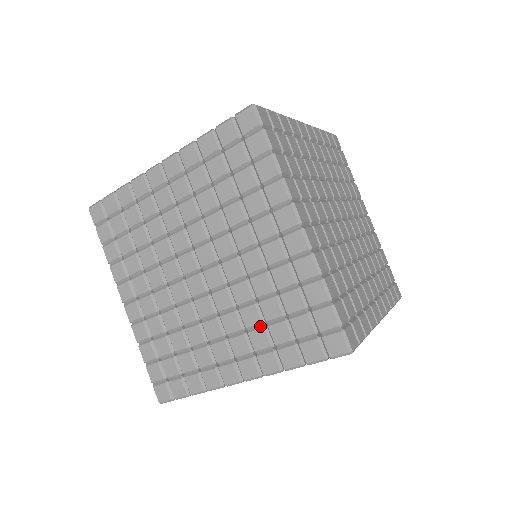
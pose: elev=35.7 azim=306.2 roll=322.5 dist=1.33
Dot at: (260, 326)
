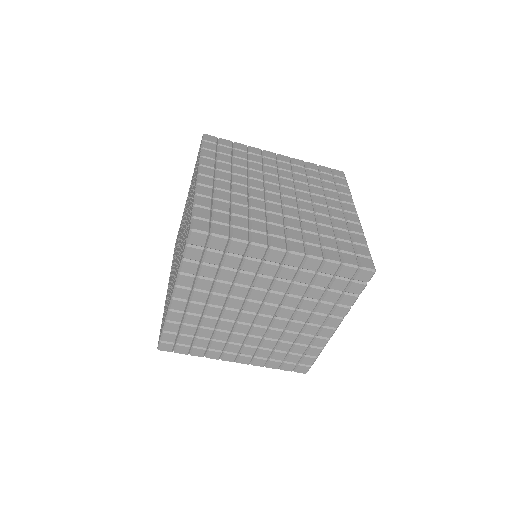
Dot at: (270, 349)
